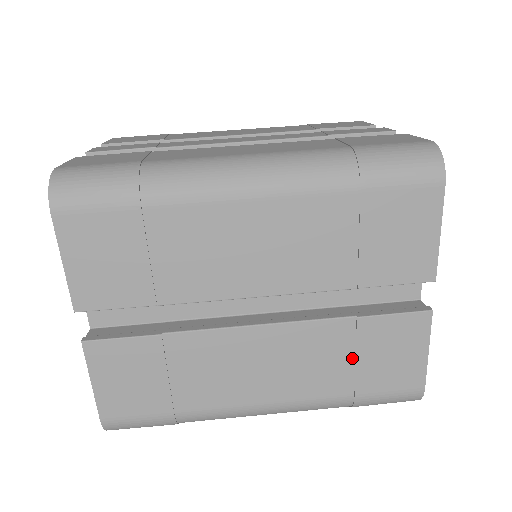
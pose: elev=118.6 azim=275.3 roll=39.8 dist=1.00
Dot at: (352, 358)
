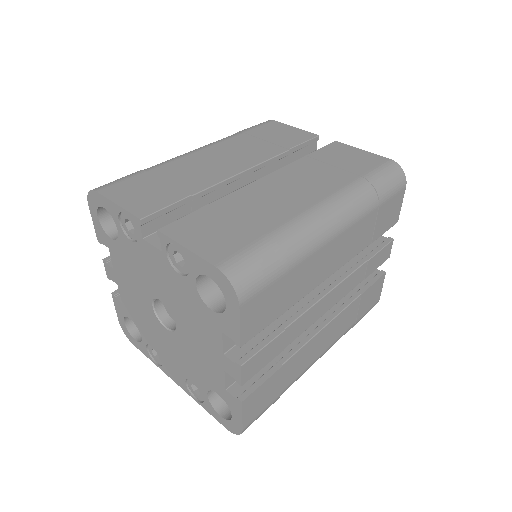
Dot at: (330, 167)
